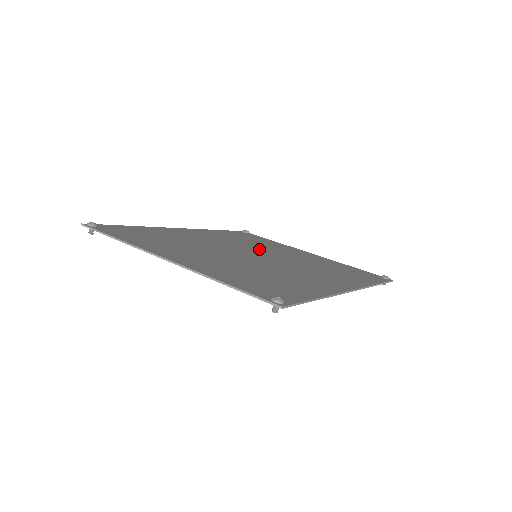
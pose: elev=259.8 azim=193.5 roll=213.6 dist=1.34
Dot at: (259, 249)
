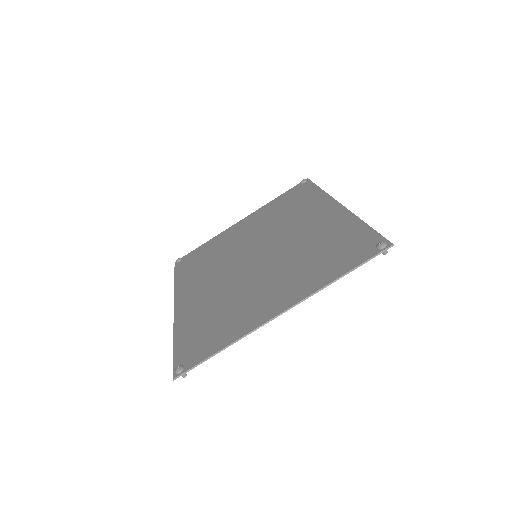
Dot at: (236, 253)
